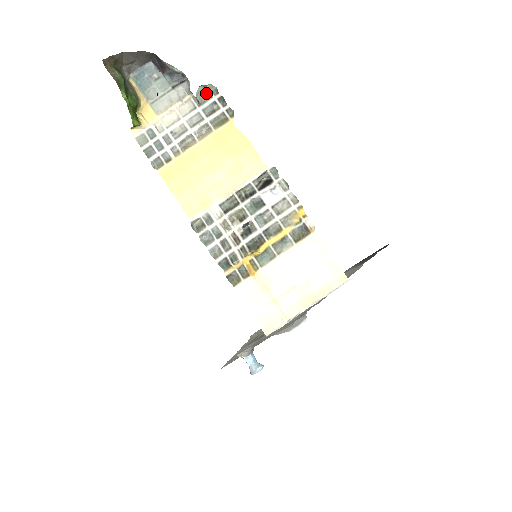
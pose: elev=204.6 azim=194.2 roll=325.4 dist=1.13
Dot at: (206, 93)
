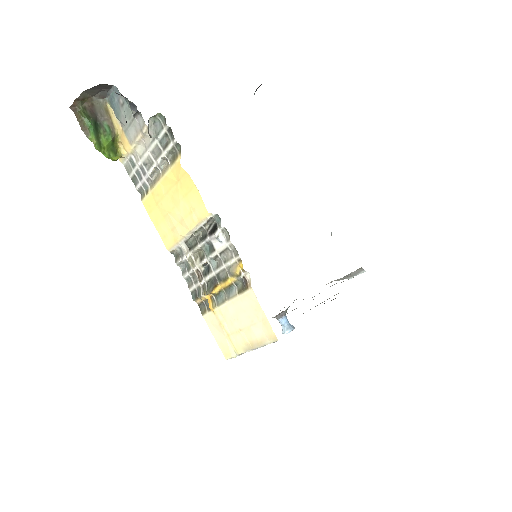
Dot at: (158, 122)
